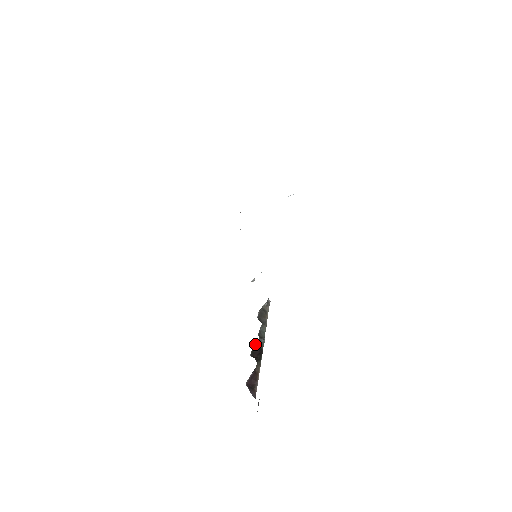
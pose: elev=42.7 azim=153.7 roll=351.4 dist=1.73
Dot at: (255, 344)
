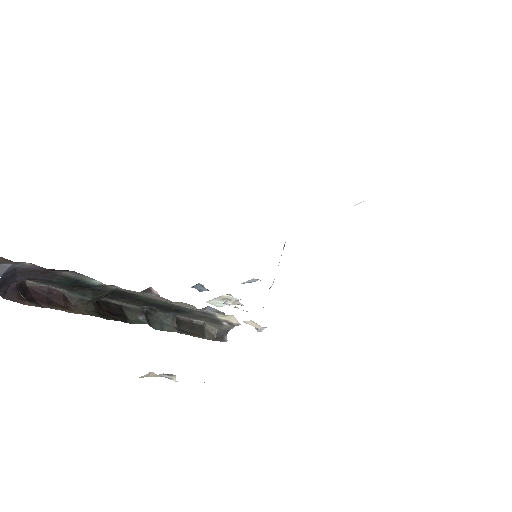
Dot at: (126, 306)
